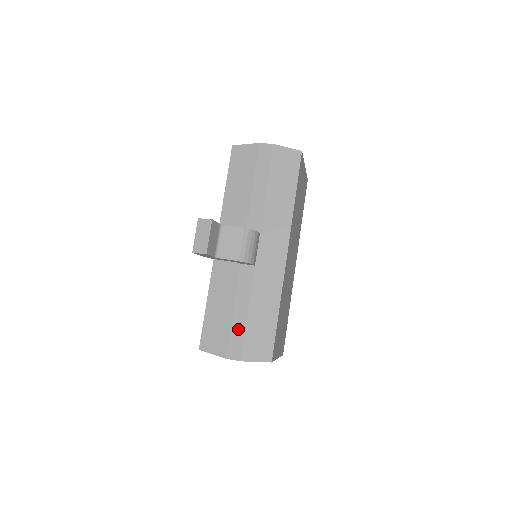
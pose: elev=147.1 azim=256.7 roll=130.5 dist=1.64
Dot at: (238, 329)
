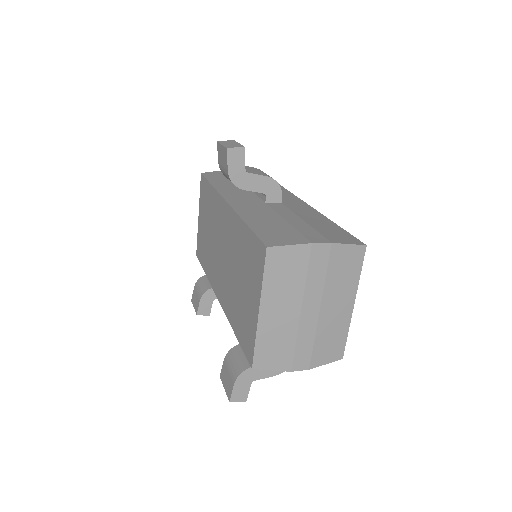
Dot at: (304, 228)
